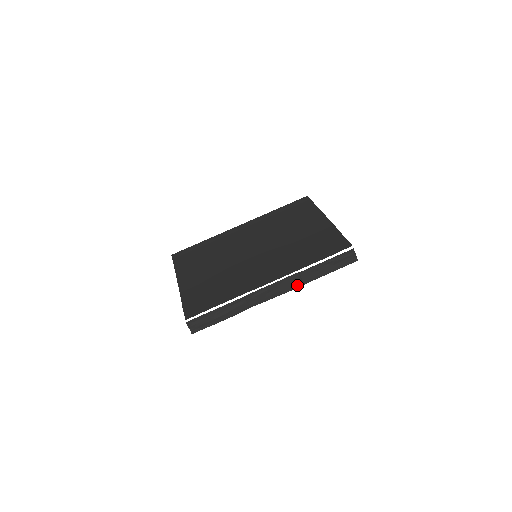
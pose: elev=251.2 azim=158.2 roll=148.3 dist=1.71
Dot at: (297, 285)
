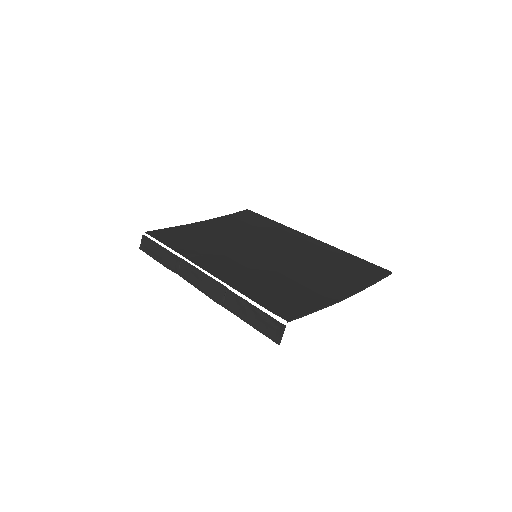
Dot at: (218, 299)
